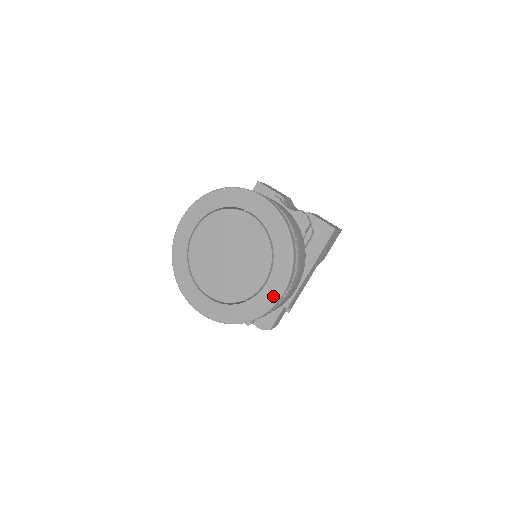
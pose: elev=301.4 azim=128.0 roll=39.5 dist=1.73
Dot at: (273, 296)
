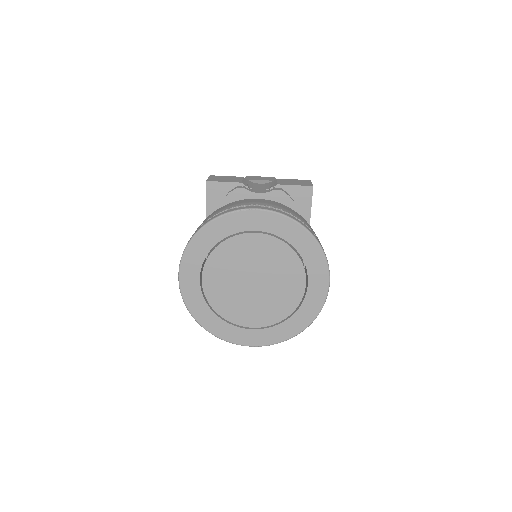
Dot at: (321, 293)
